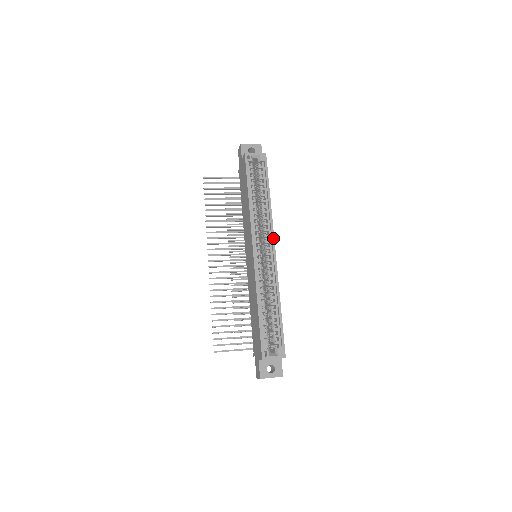
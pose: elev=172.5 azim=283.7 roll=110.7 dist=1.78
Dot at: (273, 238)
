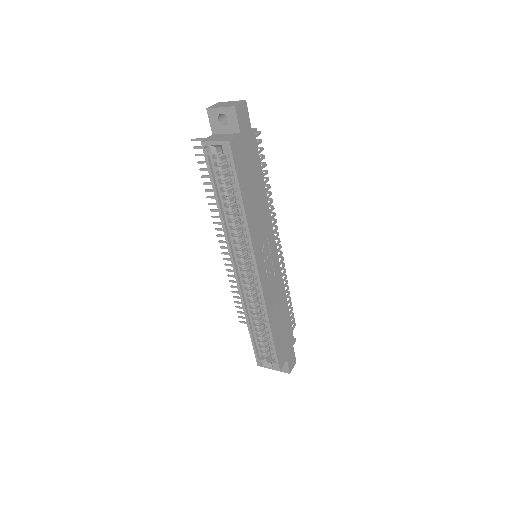
Dot at: (254, 260)
